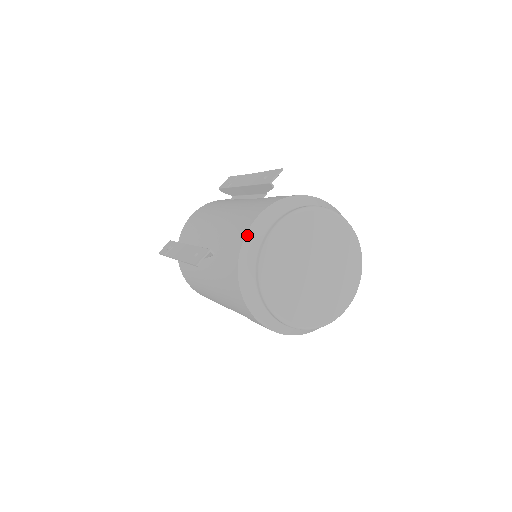
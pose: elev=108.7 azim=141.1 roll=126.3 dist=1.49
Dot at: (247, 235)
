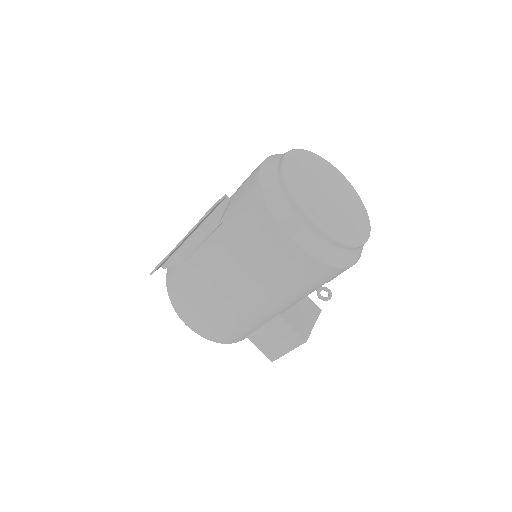
Dot at: (262, 166)
